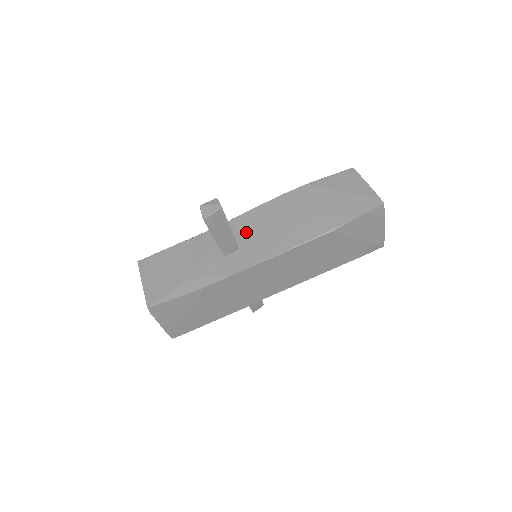
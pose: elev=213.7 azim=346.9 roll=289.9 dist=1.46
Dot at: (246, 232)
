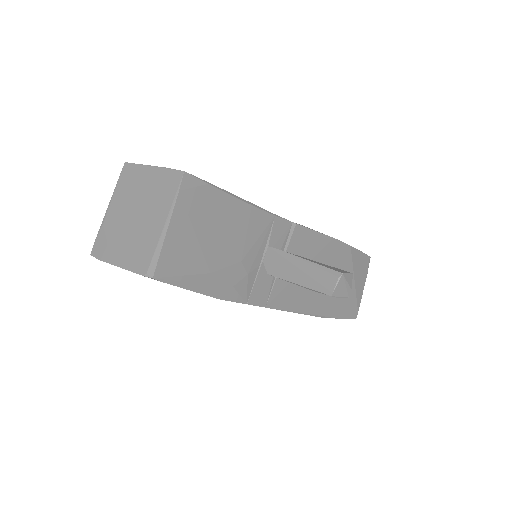
Dot at: occluded
